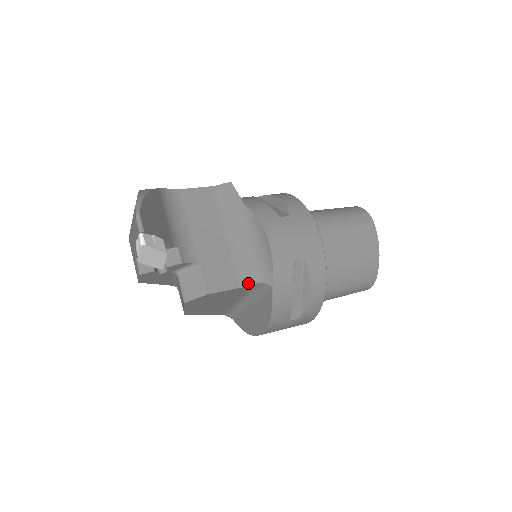
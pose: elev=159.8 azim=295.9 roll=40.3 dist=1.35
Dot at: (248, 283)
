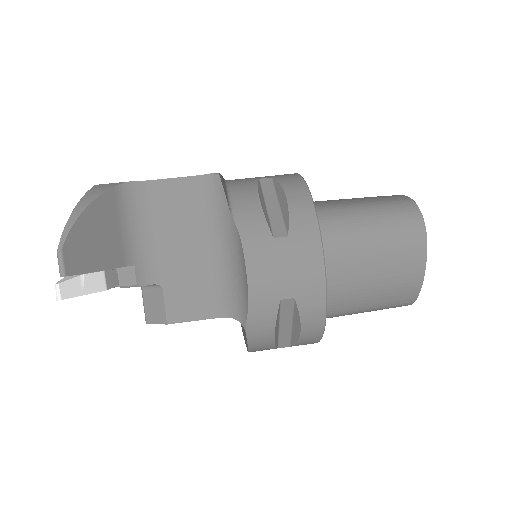
Dot at: (220, 314)
